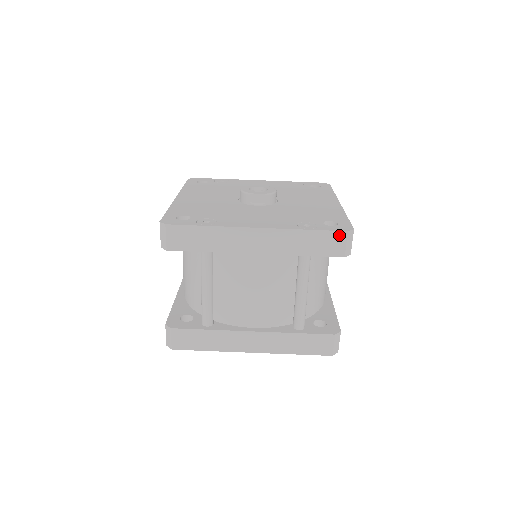
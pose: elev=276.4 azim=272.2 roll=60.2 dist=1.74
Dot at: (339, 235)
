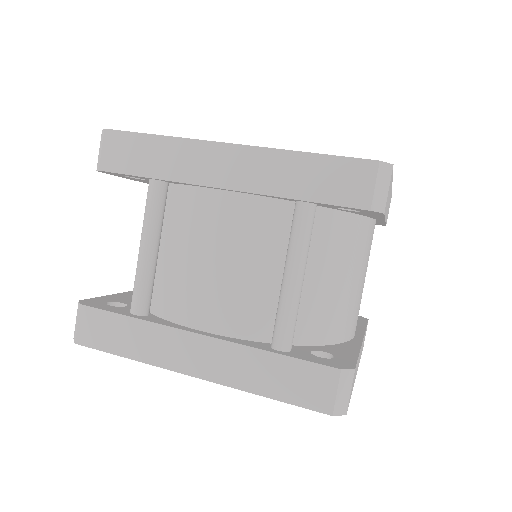
Dot at: (363, 167)
